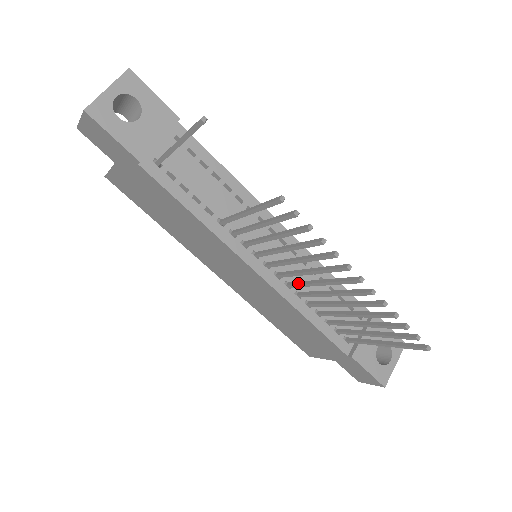
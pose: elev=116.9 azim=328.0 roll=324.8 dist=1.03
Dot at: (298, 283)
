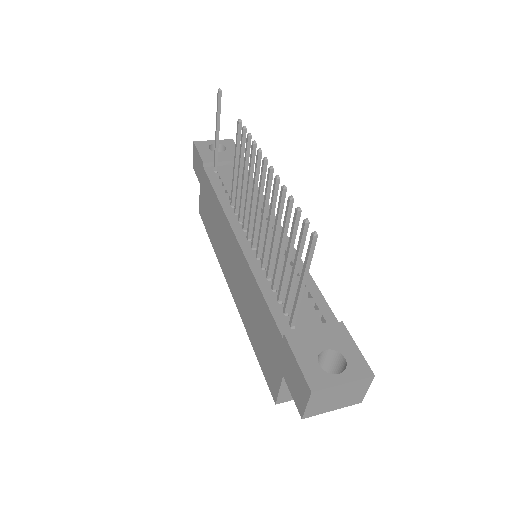
Dot at: (259, 240)
